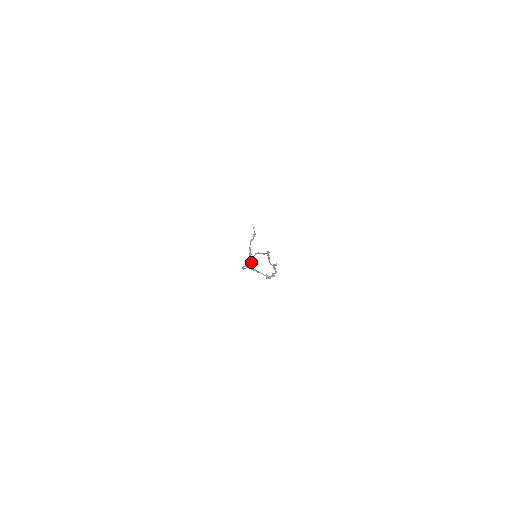
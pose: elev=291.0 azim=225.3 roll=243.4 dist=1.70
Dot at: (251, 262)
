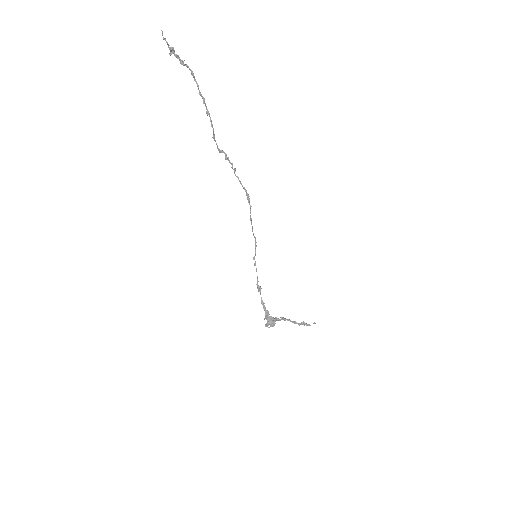
Dot at: (267, 322)
